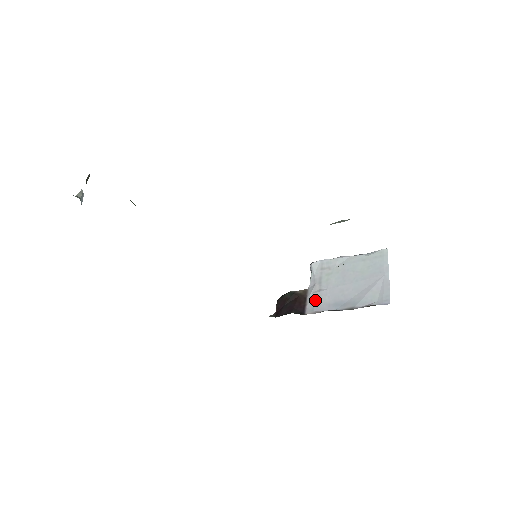
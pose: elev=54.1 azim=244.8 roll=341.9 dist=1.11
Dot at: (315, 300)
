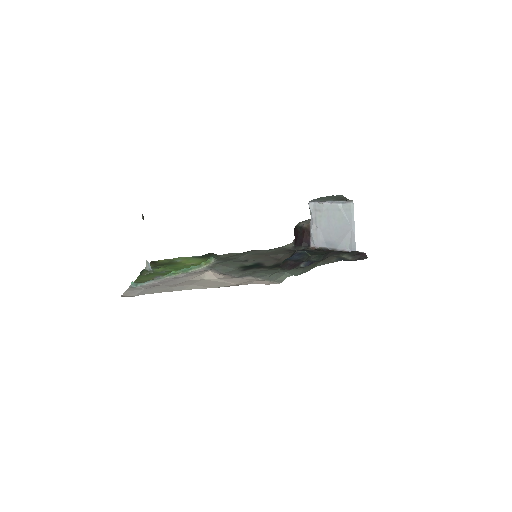
Dot at: (314, 237)
